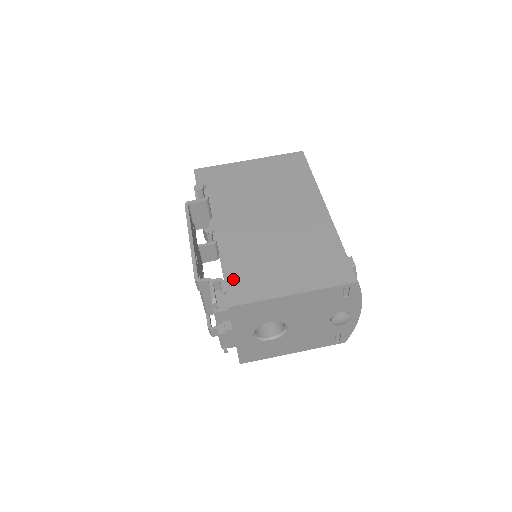
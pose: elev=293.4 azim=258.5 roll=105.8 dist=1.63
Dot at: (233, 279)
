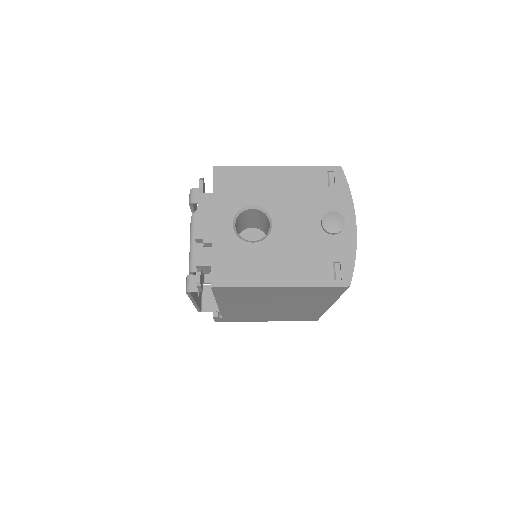
Dot at: occluded
